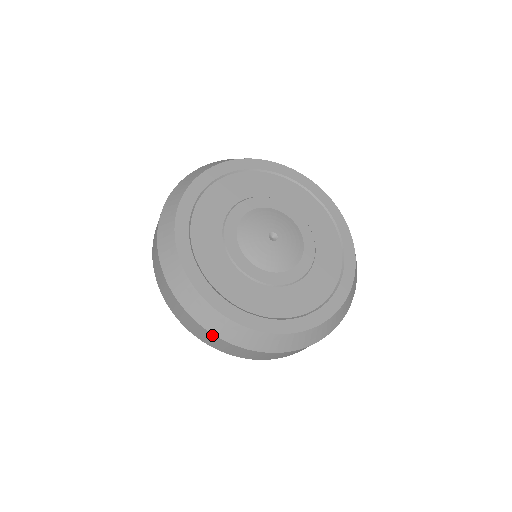
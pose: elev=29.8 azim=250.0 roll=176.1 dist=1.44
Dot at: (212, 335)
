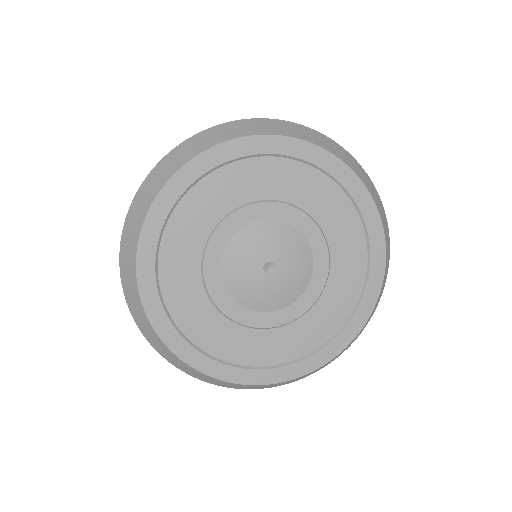
Dot at: (190, 374)
